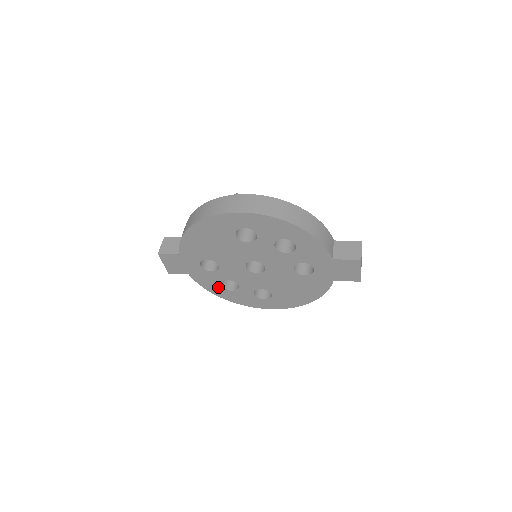
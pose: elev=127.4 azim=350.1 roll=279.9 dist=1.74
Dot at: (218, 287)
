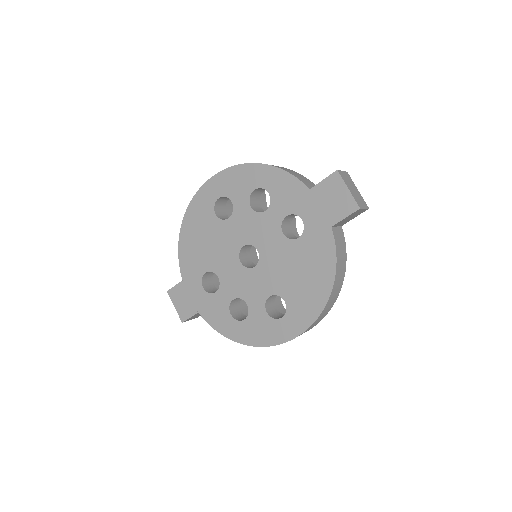
Dot at: (230, 321)
